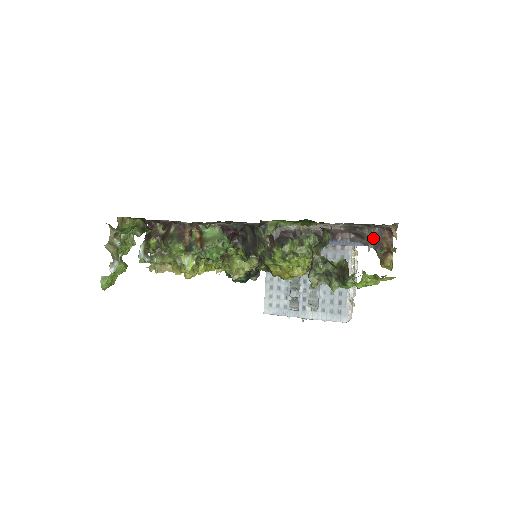
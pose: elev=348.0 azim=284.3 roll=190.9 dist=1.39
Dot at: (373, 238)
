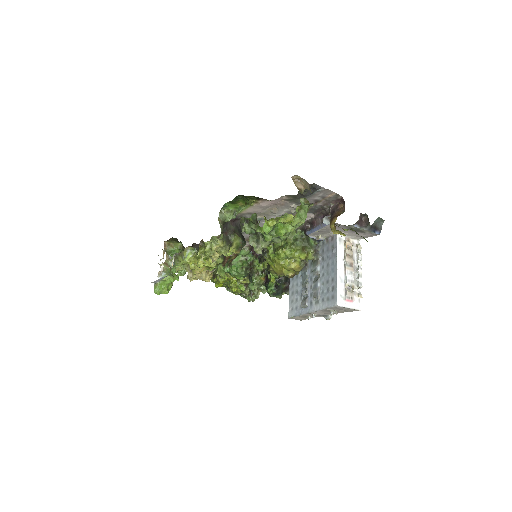
Dot at: (331, 213)
